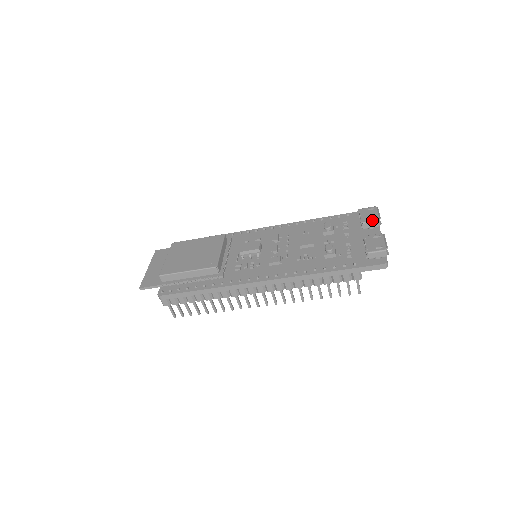
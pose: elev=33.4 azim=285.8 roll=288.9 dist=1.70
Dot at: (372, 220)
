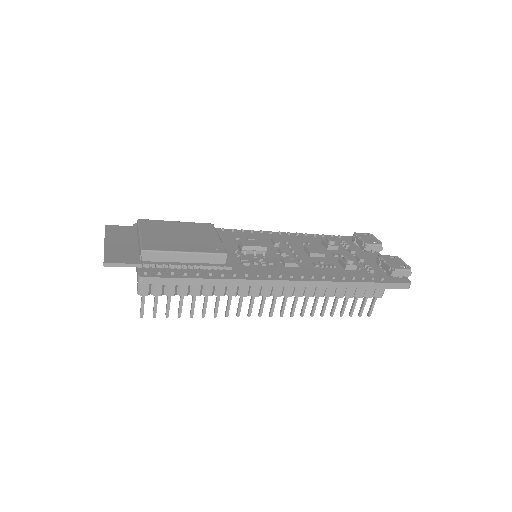
Dot at: (376, 243)
